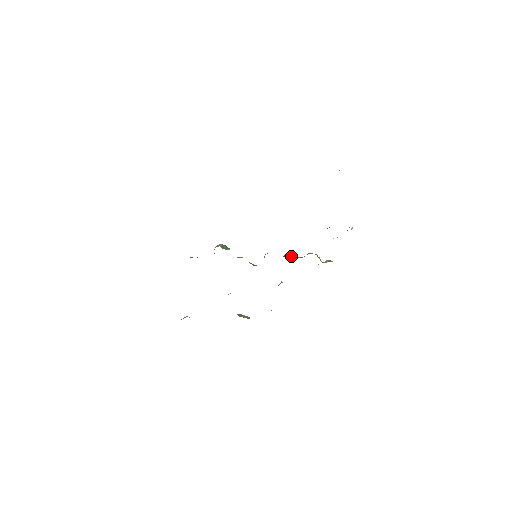
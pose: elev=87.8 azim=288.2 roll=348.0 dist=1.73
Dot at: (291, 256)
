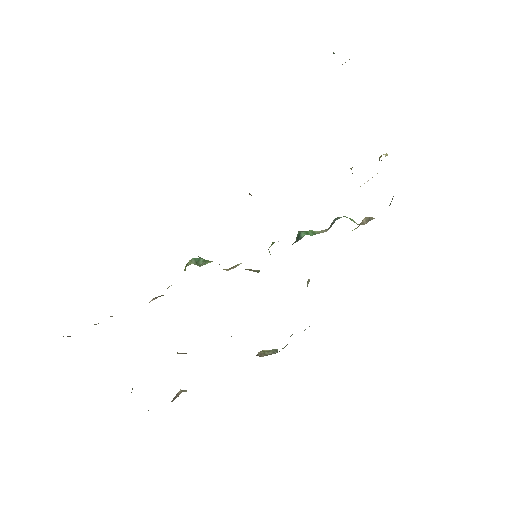
Dot at: (309, 234)
